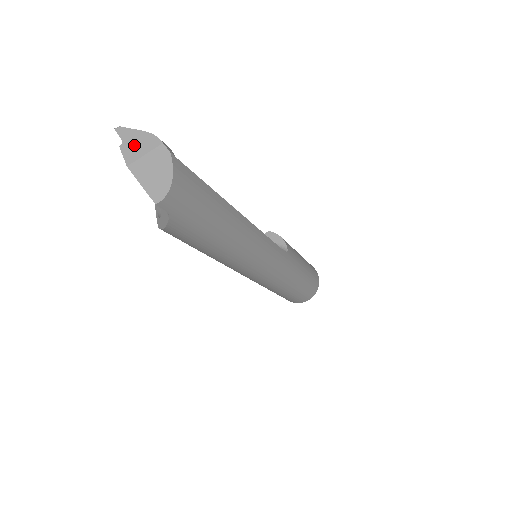
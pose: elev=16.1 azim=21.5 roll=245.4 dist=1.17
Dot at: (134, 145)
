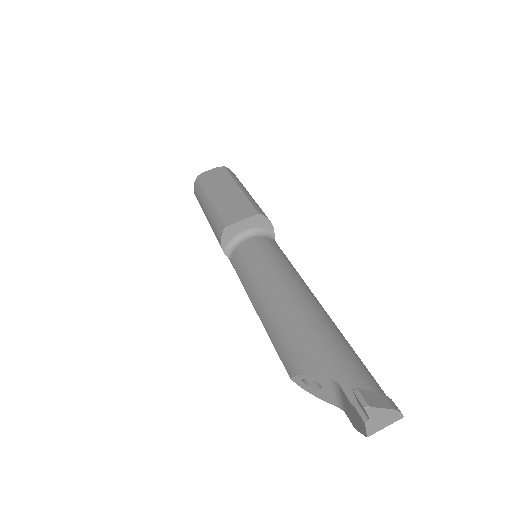
Dot at: (379, 421)
